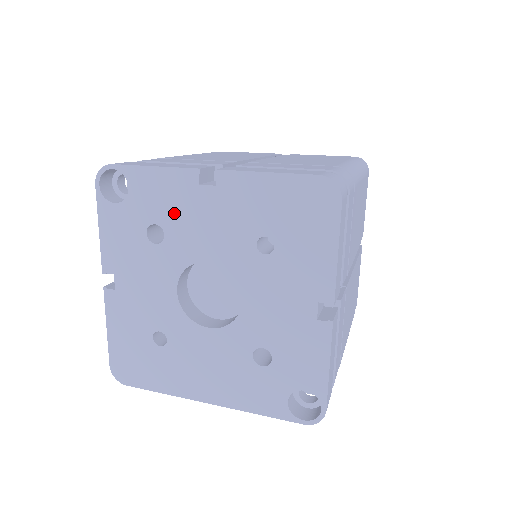
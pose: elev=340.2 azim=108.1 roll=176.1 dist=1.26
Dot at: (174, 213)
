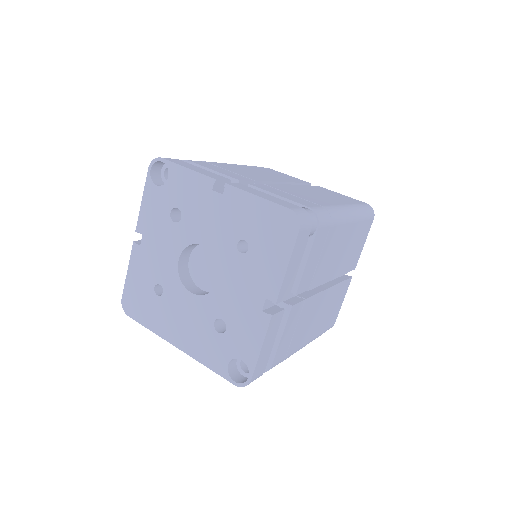
Dot at: (191, 204)
